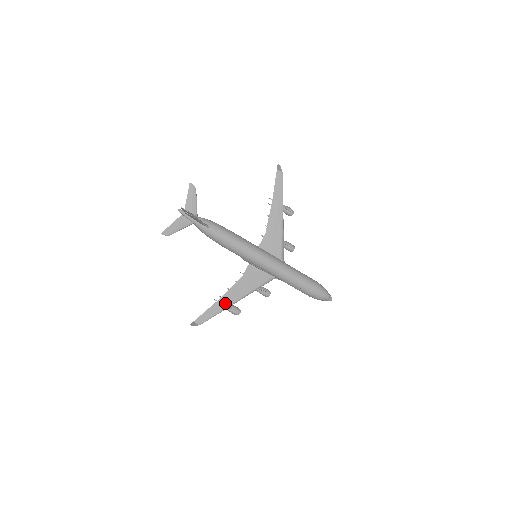
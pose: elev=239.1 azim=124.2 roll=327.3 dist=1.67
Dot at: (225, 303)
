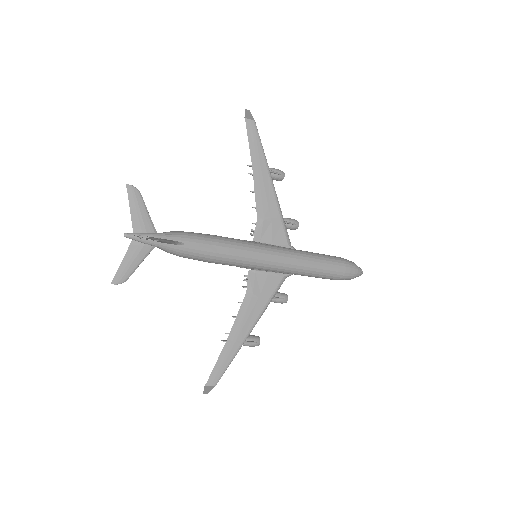
Dot at: (238, 339)
